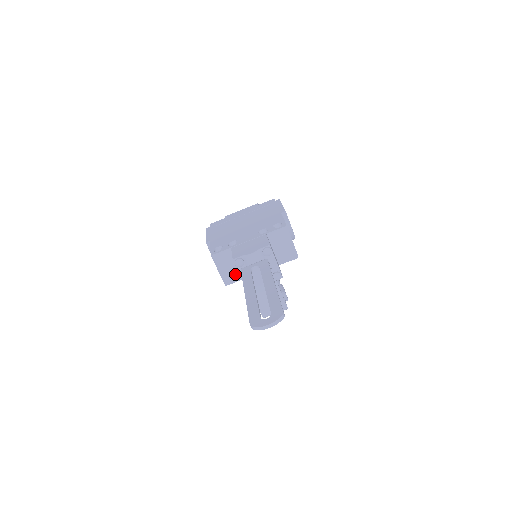
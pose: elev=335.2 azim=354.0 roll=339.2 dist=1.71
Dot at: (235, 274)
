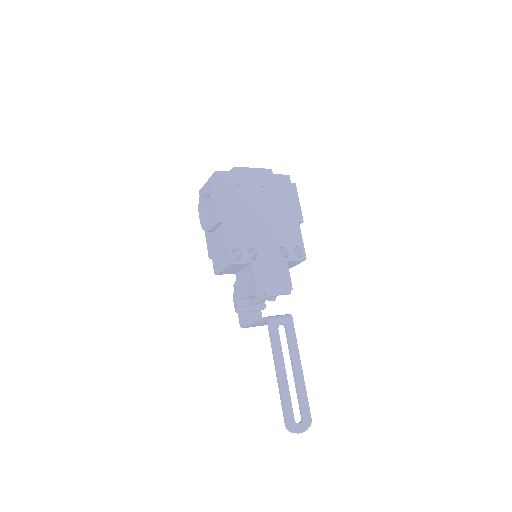
Dot at: (232, 272)
